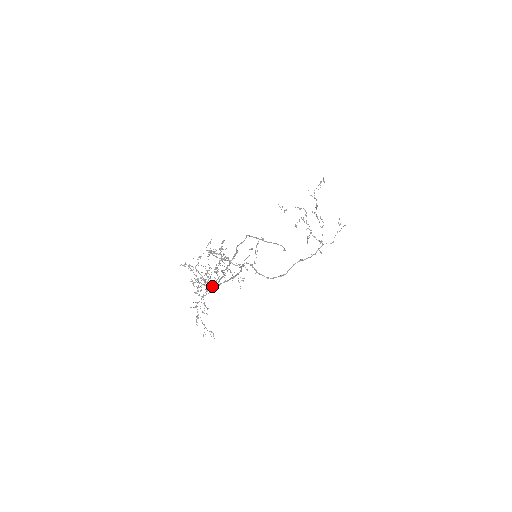
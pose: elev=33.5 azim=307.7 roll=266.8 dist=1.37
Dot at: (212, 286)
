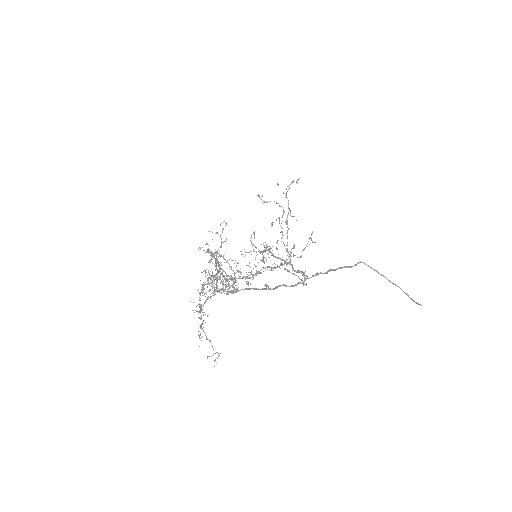
Dot at: (212, 283)
